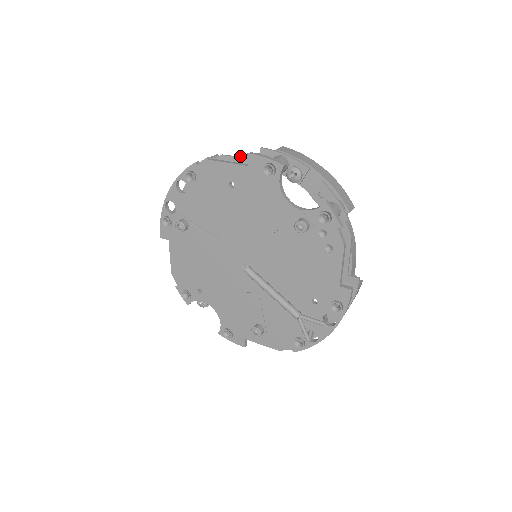
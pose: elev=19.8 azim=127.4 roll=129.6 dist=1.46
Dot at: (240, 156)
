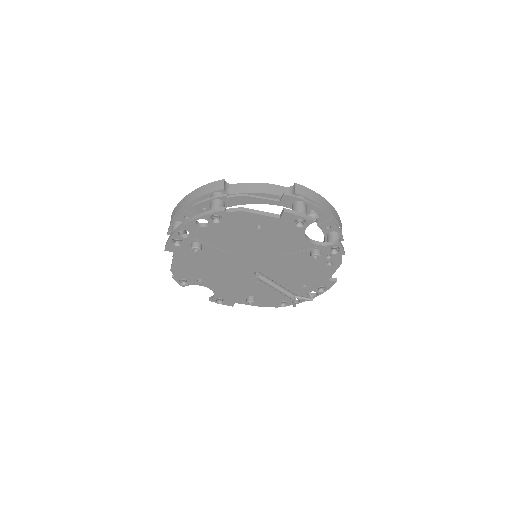
Dot at: (257, 192)
